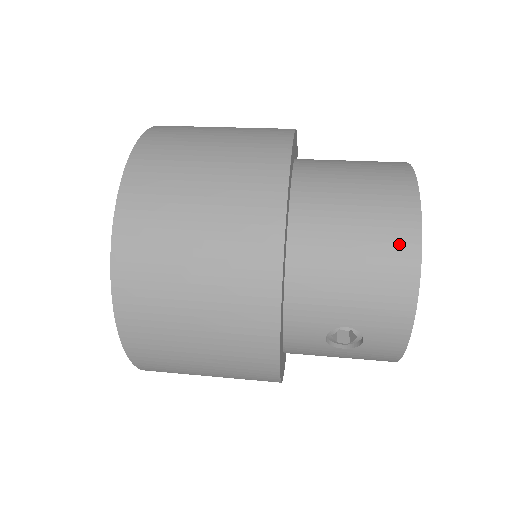
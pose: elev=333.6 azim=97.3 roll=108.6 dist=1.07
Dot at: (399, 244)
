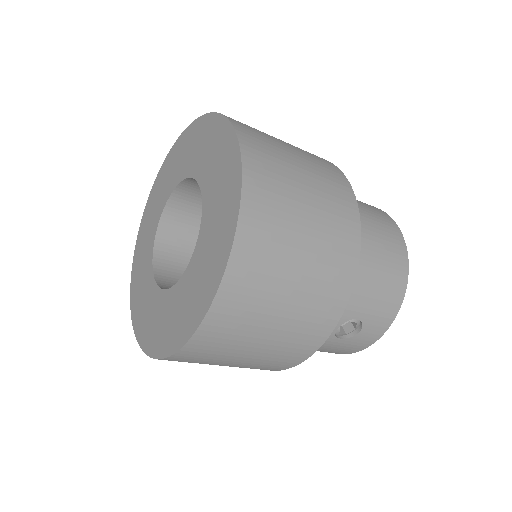
Dot at: (398, 260)
